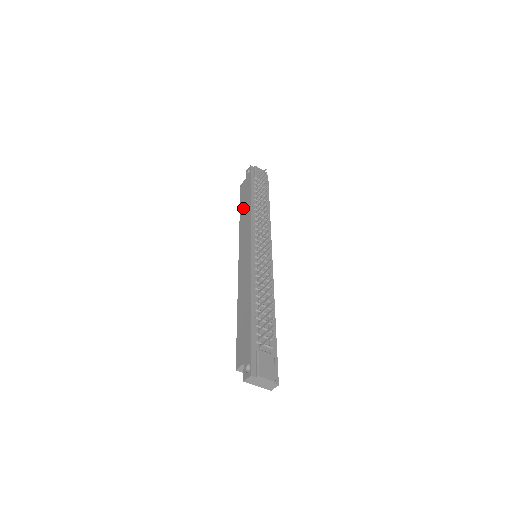
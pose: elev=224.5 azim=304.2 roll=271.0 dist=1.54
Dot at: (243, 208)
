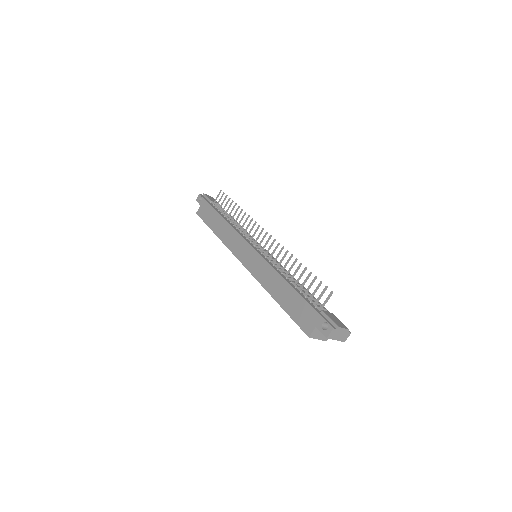
Dot at: (216, 226)
